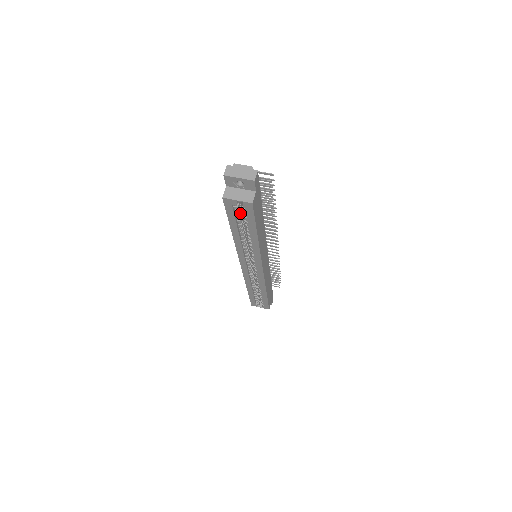
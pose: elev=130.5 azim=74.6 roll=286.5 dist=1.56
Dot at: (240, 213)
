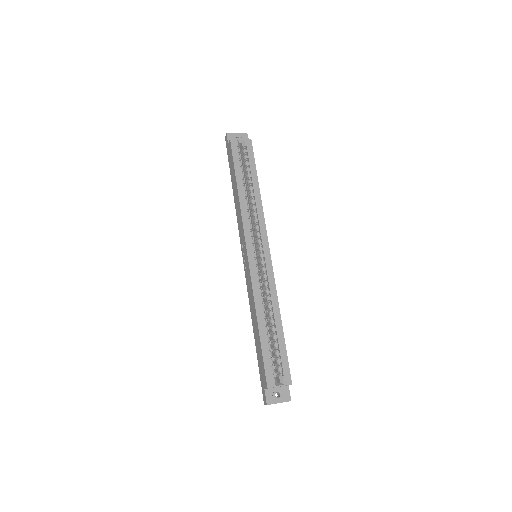
Dot at: (241, 164)
